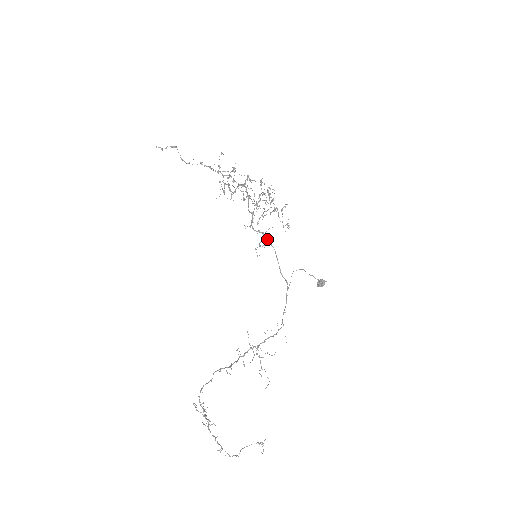
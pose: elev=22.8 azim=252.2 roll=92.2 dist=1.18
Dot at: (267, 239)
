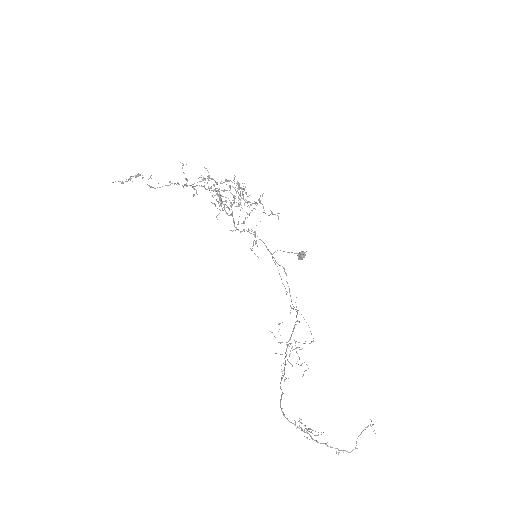
Dot at: occluded
